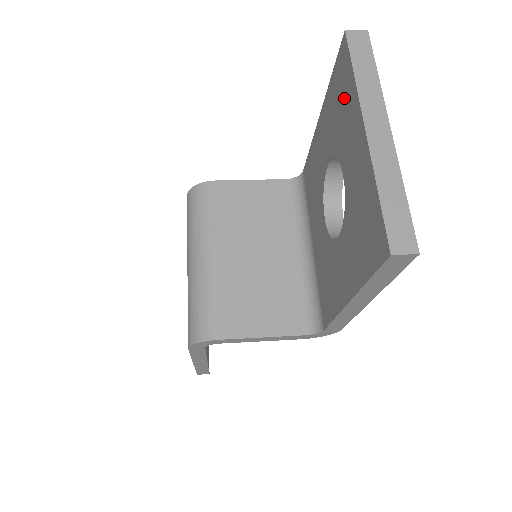
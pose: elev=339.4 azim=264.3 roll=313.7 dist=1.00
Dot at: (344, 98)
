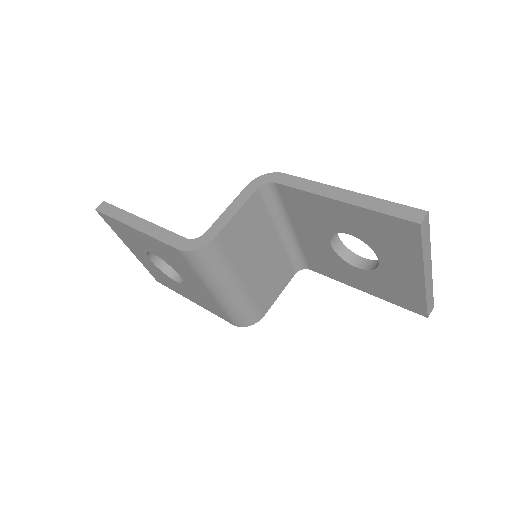
Dot at: (400, 243)
